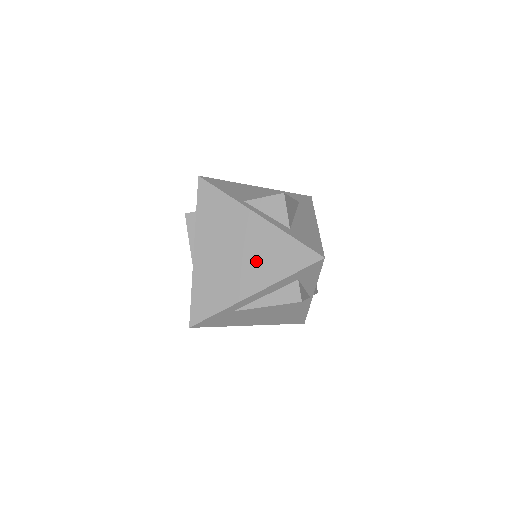
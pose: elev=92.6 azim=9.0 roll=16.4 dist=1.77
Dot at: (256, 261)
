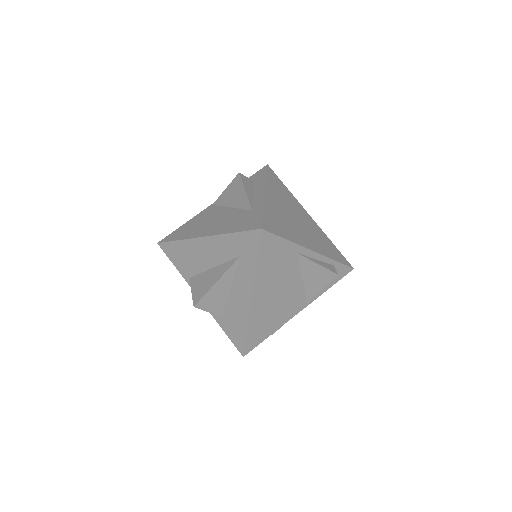
Dot at: occluded
